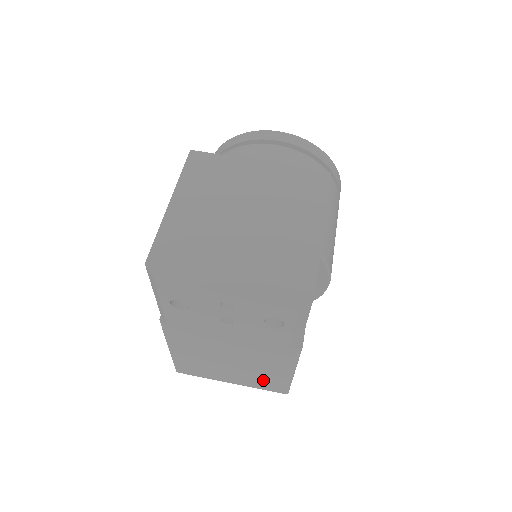
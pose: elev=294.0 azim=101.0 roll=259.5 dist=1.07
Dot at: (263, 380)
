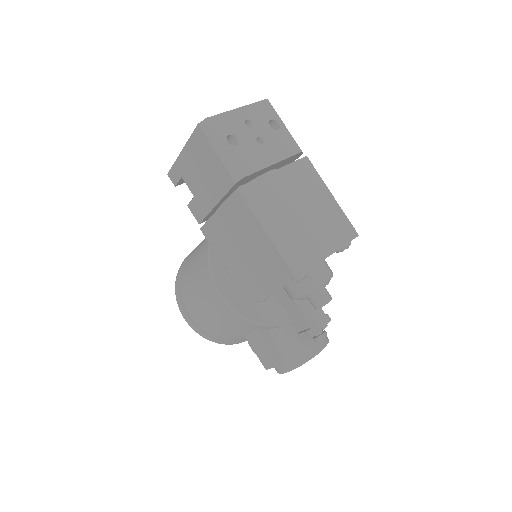
Dot at: (334, 224)
